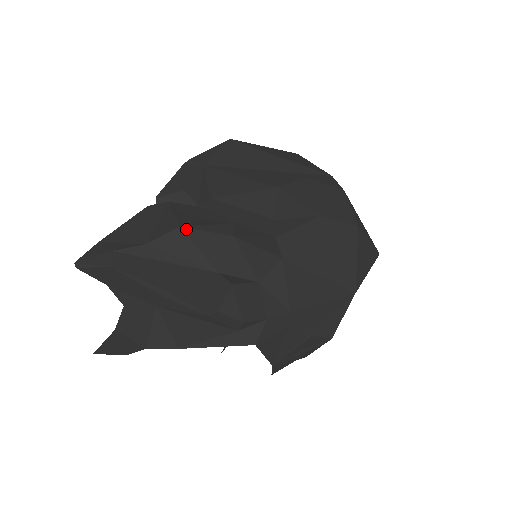
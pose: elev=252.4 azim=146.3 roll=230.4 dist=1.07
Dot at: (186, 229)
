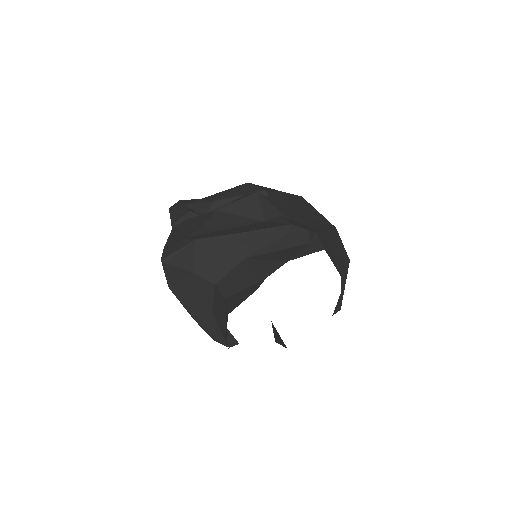
Dot at: (221, 209)
